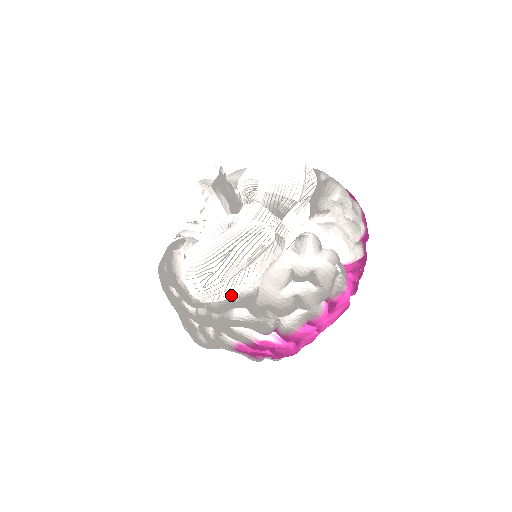
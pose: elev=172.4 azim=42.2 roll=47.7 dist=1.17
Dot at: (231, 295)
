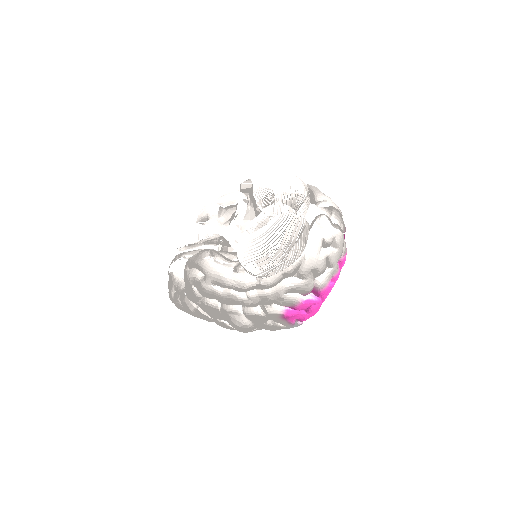
Dot at: (289, 264)
